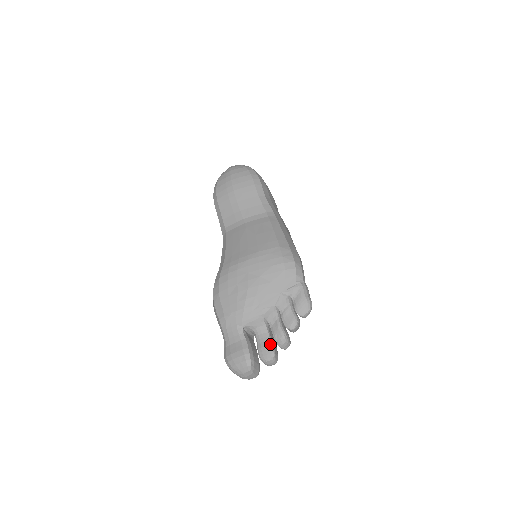
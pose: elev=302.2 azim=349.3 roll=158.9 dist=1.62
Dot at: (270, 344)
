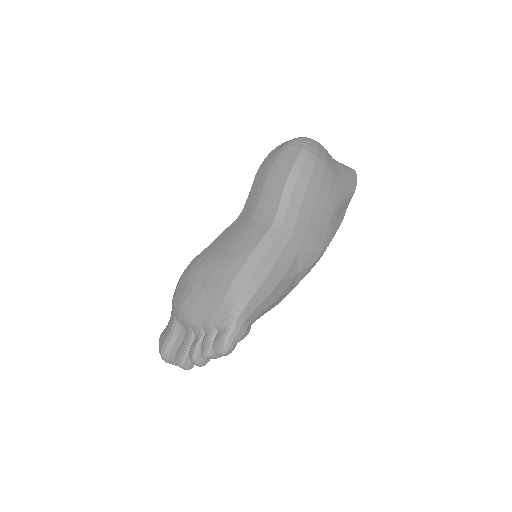
Dot at: (185, 353)
